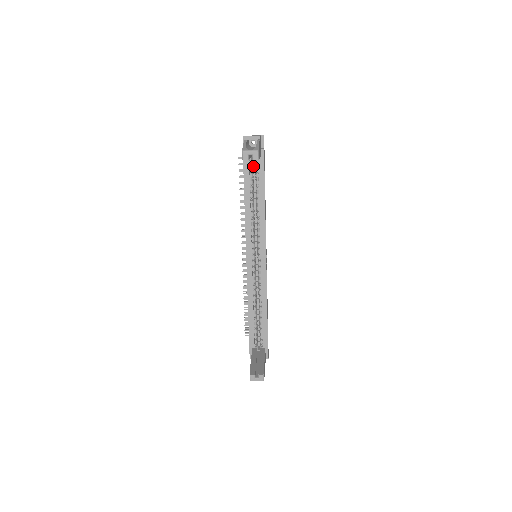
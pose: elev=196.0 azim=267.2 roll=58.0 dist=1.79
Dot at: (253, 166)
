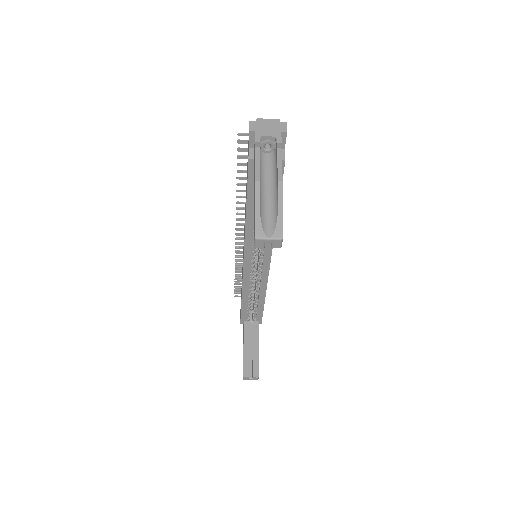
Dot at: occluded
